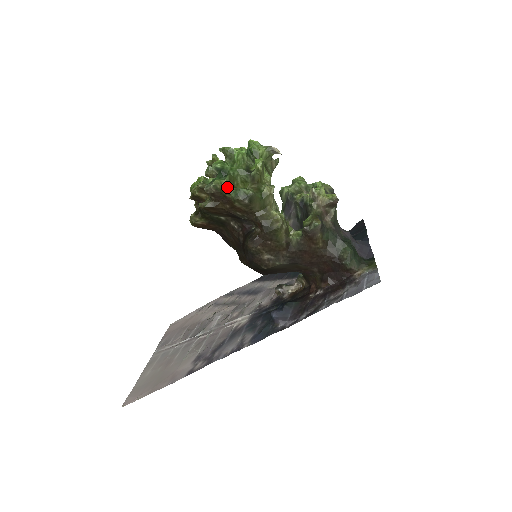
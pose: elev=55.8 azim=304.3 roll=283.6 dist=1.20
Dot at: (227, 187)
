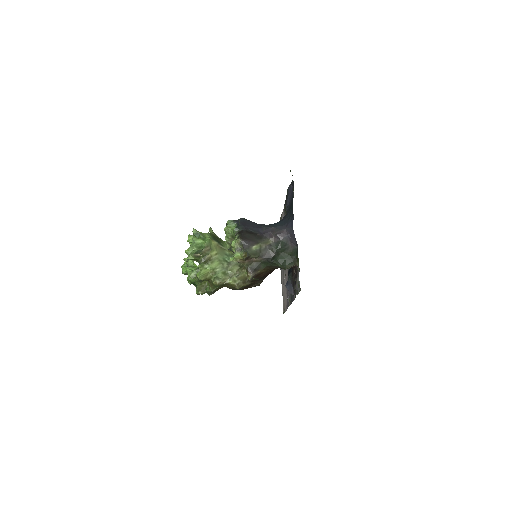
Dot at: (202, 293)
